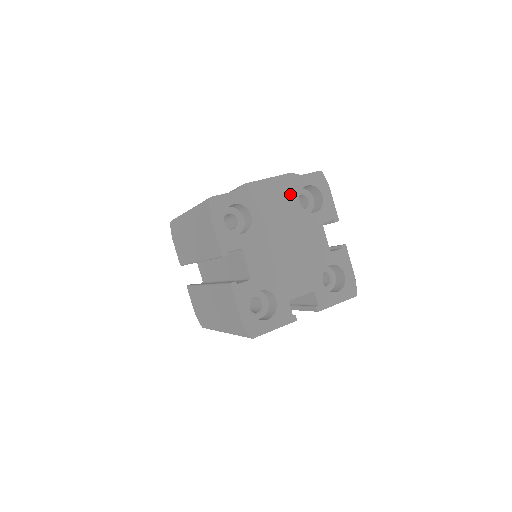
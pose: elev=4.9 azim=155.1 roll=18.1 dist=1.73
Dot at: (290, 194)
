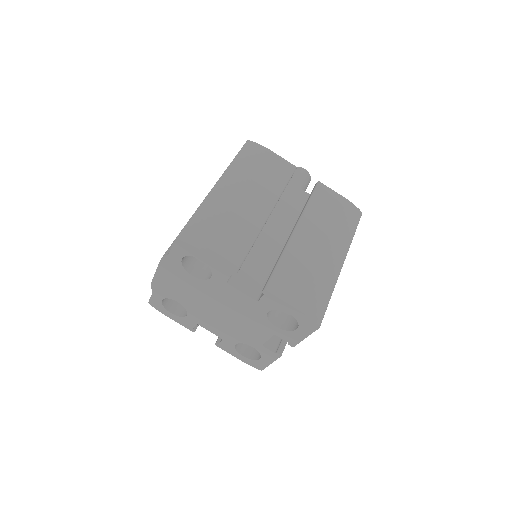
Dot at: (180, 274)
